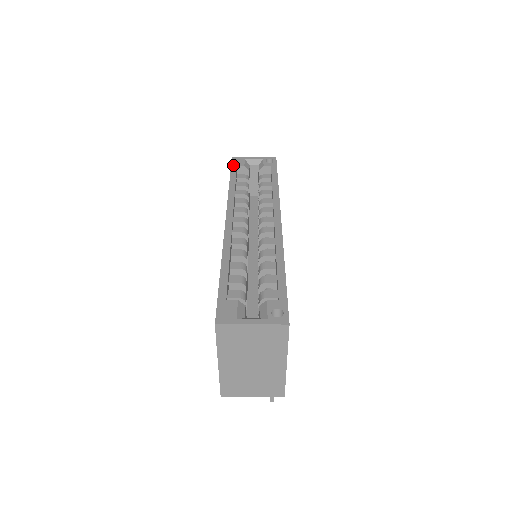
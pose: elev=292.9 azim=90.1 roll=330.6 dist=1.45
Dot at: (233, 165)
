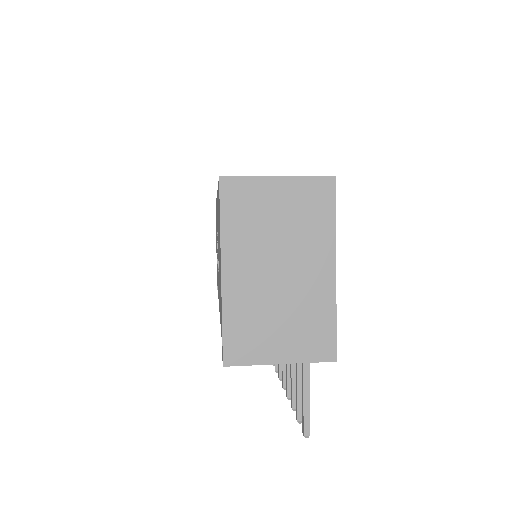
Dot at: occluded
